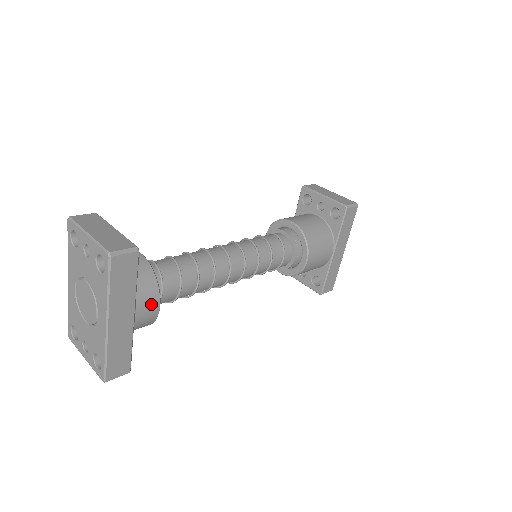
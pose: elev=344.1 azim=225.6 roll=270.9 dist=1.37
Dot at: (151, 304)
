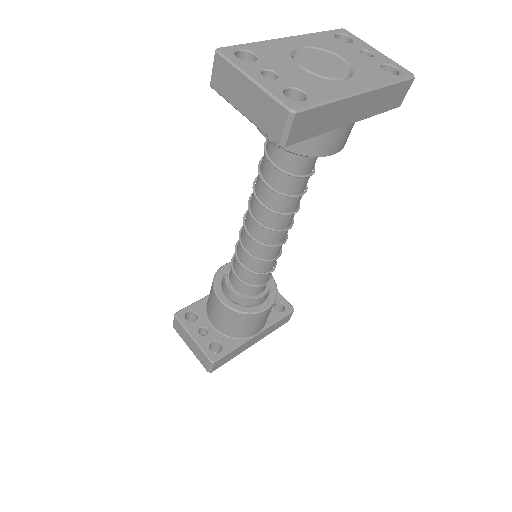
Dot at: (343, 142)
